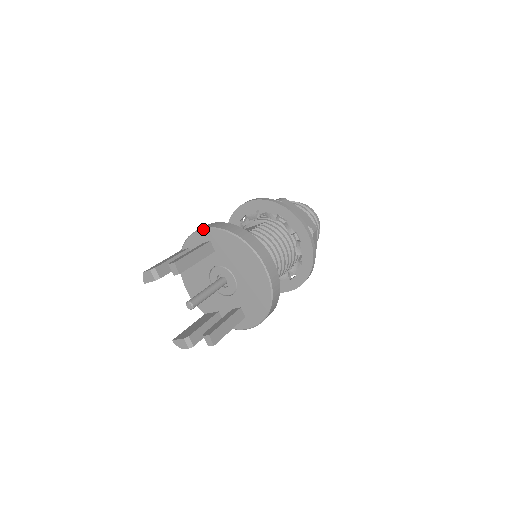
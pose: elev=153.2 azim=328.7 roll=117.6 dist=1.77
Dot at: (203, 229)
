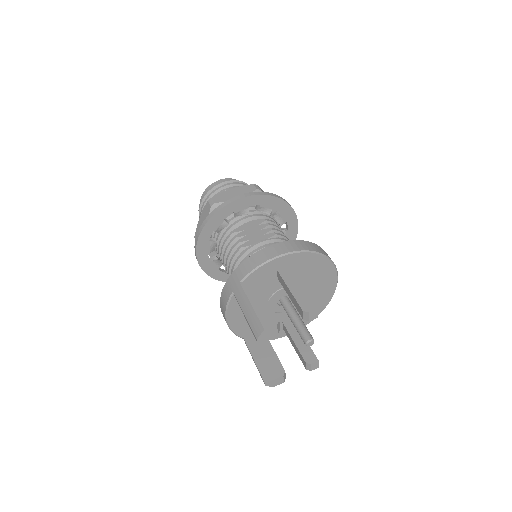
Dot at: (285, 255)
